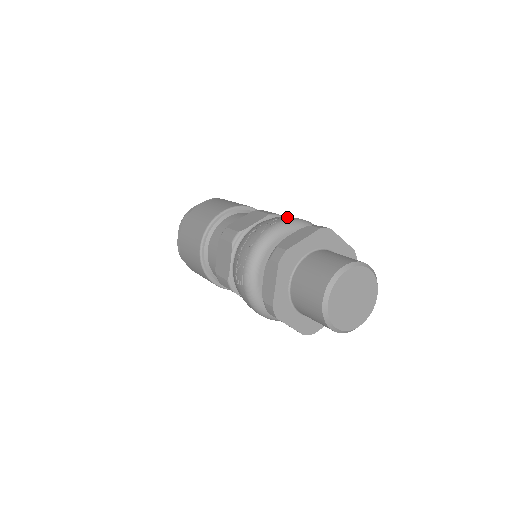
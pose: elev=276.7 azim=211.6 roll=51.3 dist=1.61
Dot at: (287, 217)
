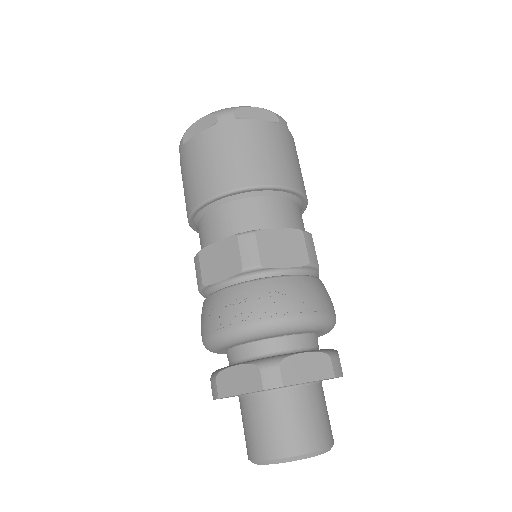
Dot at: (321, 304)
